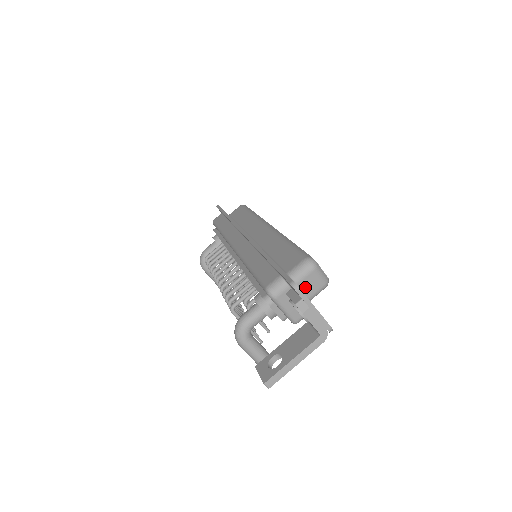
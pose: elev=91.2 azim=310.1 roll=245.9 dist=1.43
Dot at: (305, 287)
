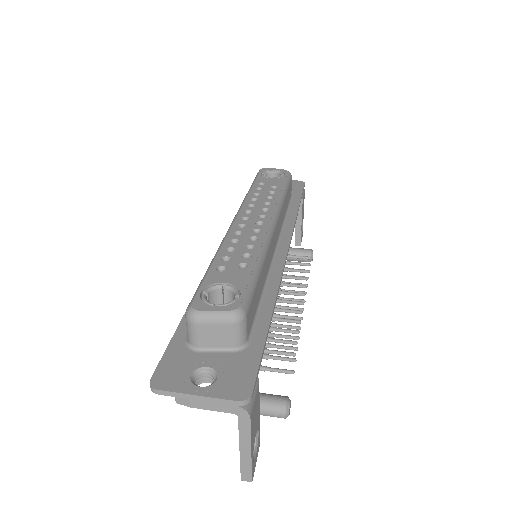
Dot at: (213, 343)
